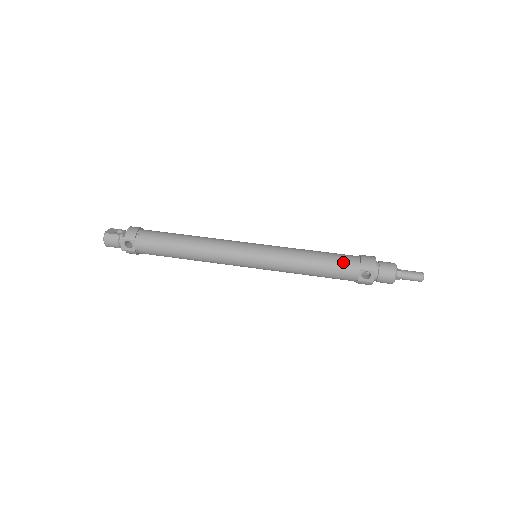
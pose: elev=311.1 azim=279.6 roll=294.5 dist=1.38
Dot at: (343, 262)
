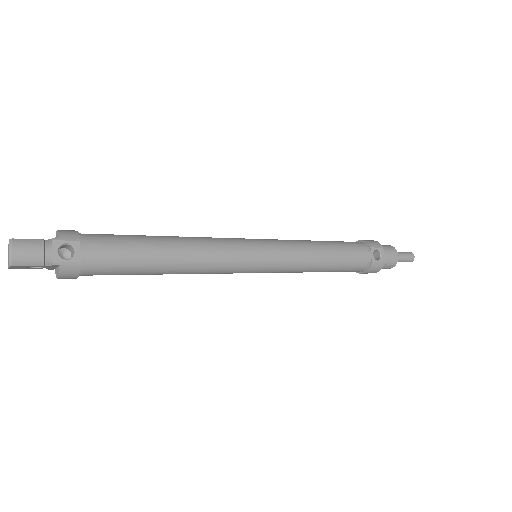
Dot at: (352, 244)
